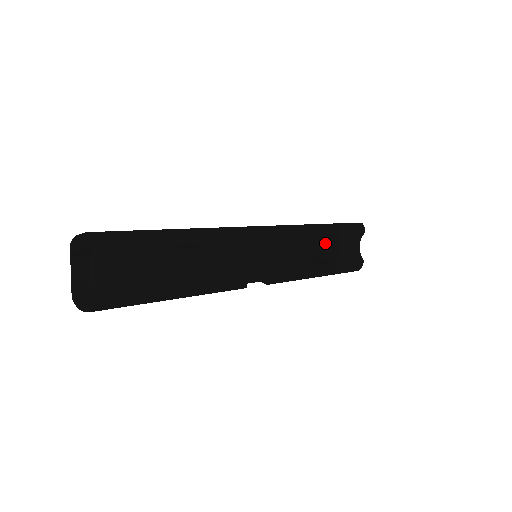
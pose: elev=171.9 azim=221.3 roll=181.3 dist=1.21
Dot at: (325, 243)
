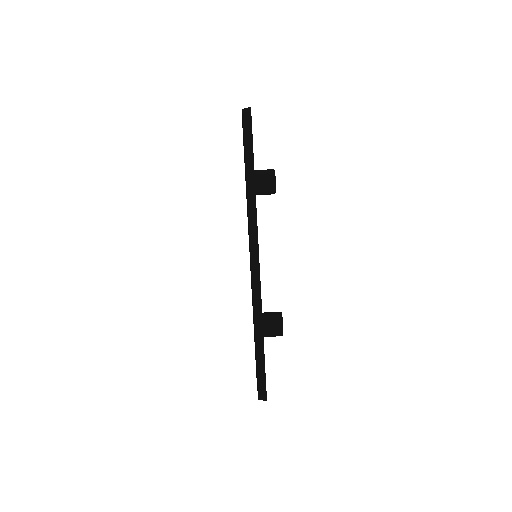
Dot at: (271, 192)
